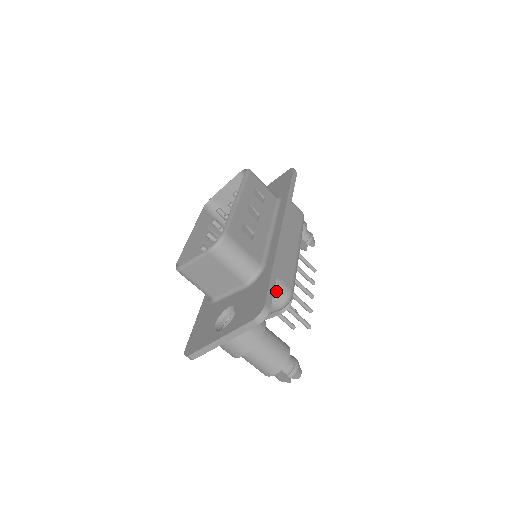
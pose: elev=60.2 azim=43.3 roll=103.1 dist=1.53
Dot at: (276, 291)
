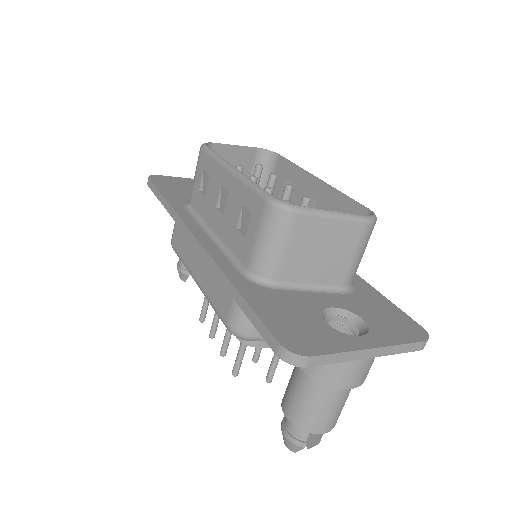
Dot at: occluded
